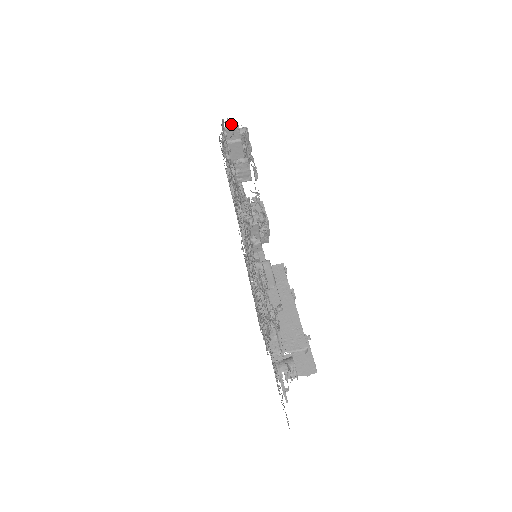
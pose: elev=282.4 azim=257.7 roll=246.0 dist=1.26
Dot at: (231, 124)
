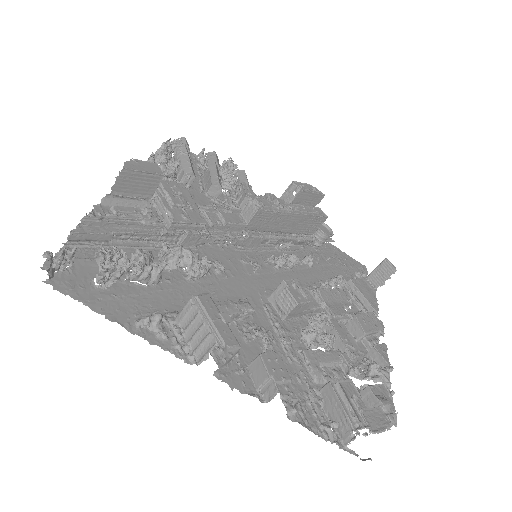
Dot at: occluded
